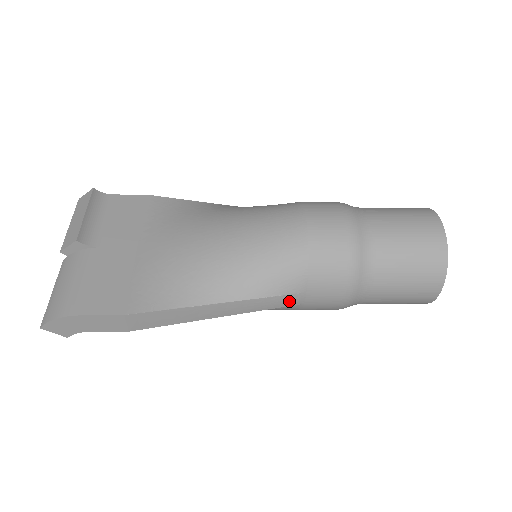
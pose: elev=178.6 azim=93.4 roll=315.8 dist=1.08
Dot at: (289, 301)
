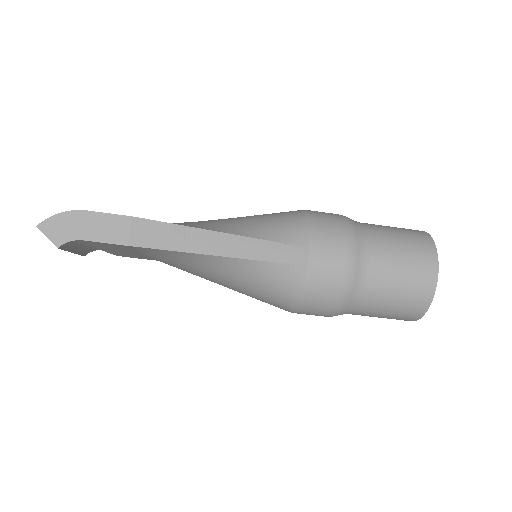
Dot at: (293, 255)
